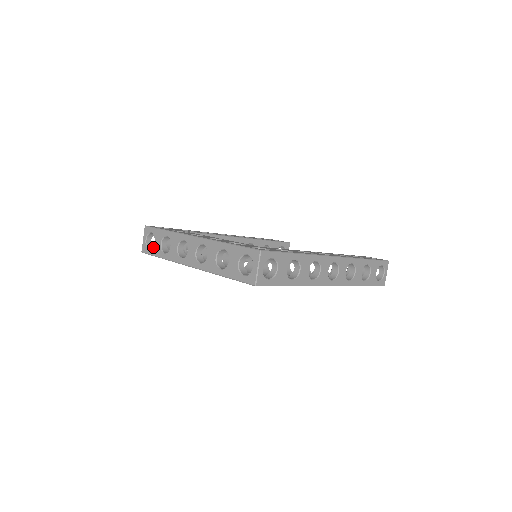
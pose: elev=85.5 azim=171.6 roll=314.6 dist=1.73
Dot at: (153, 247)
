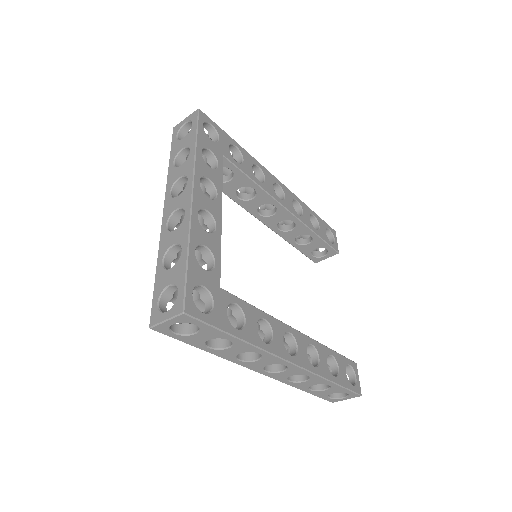
Dot at: (178, 140)
